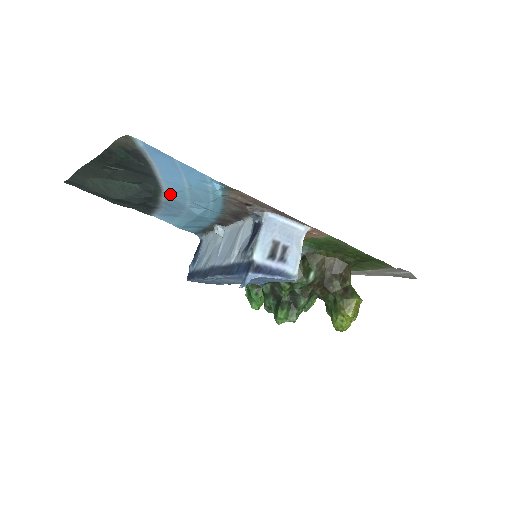
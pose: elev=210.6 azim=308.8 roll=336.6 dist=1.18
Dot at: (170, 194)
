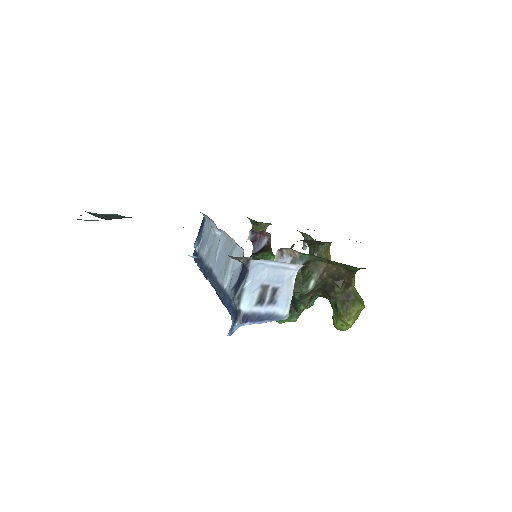
Dot at: occluded
